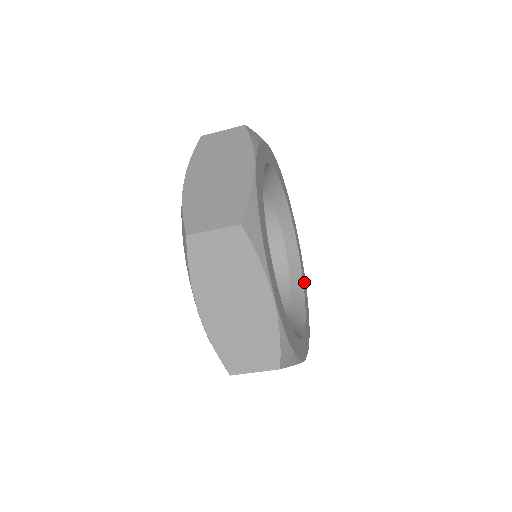
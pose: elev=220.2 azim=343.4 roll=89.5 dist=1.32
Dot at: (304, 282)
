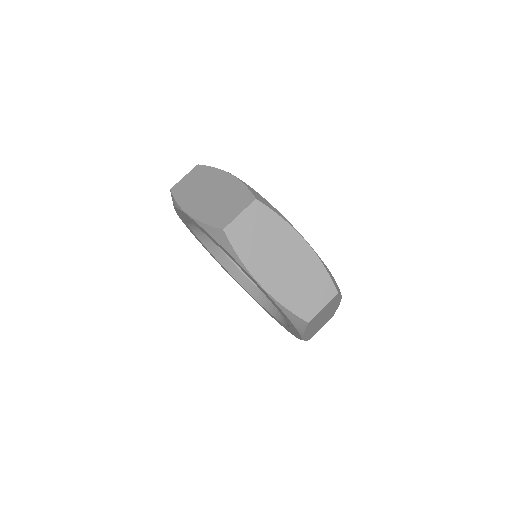
Dot at: occluded
